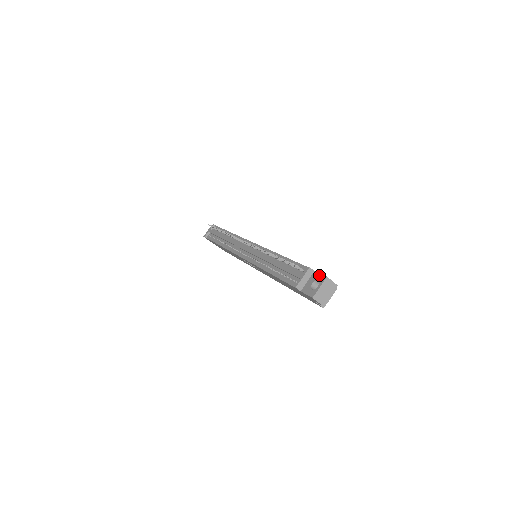
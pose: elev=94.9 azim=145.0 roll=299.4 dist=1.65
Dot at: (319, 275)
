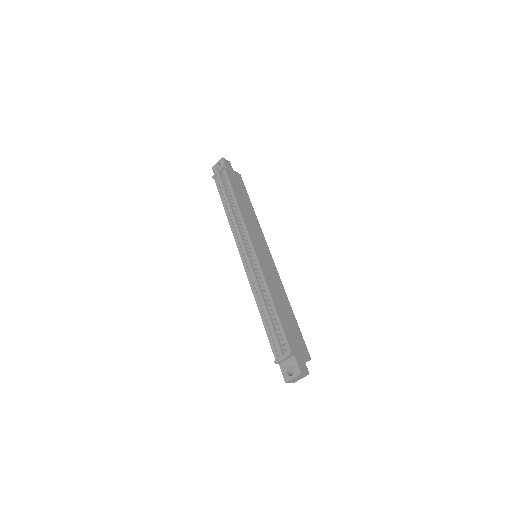
Dot at: (296, 365)
